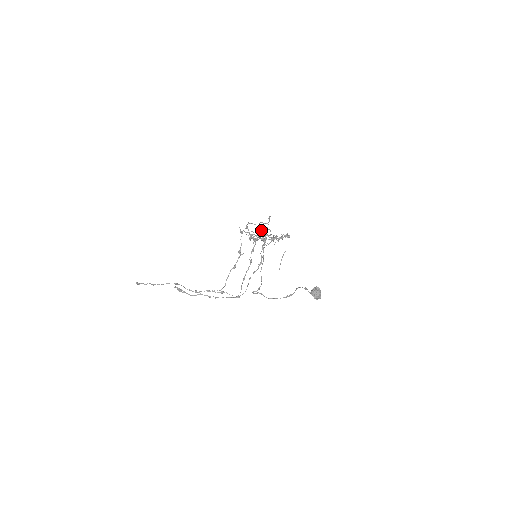
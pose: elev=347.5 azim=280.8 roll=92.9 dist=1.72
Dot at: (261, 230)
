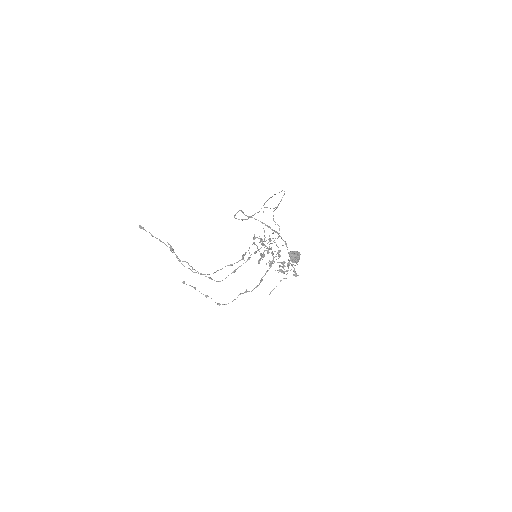
Dot at: (272, 238)
